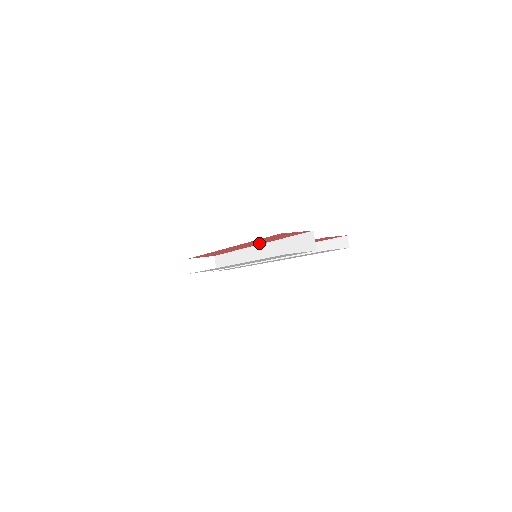
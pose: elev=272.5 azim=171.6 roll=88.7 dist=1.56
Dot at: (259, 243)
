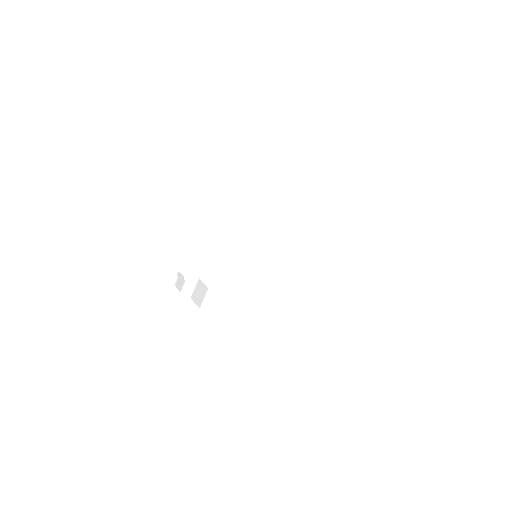
Dot at: occluded
